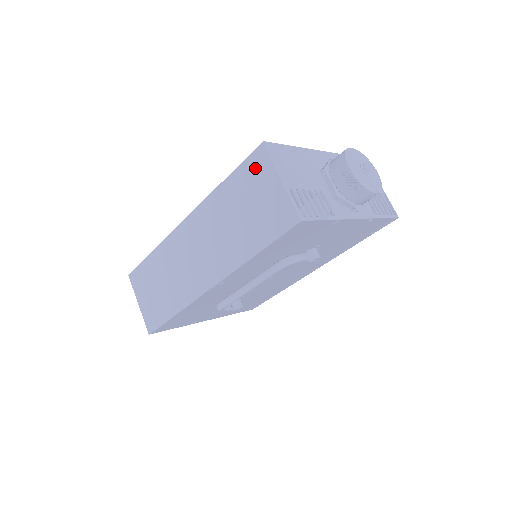
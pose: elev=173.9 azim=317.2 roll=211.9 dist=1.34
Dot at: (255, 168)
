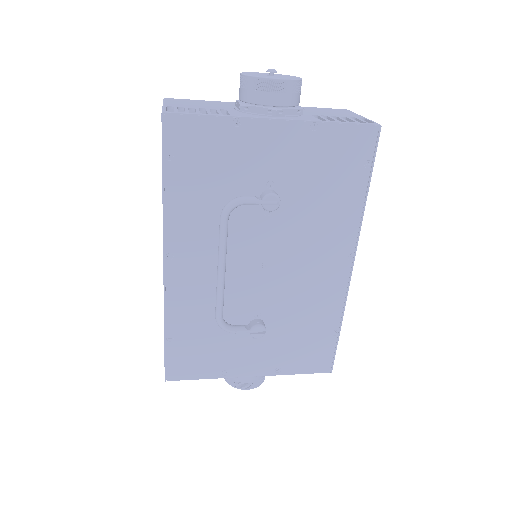
Dot at: occluded
